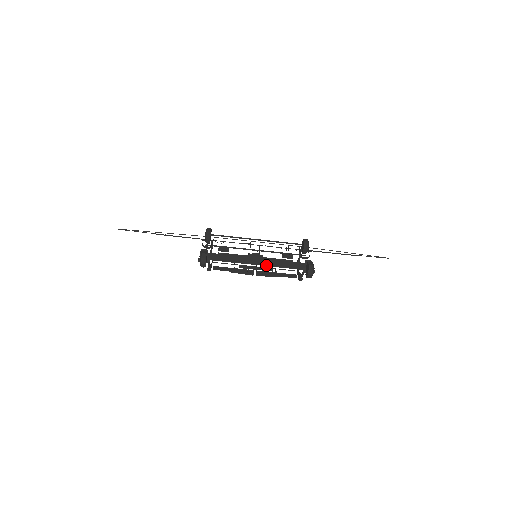
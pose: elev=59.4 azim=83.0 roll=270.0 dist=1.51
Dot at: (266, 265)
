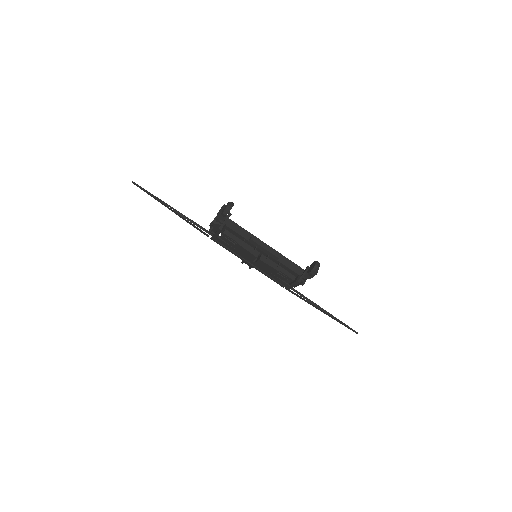
Dot at: (271, 255)
